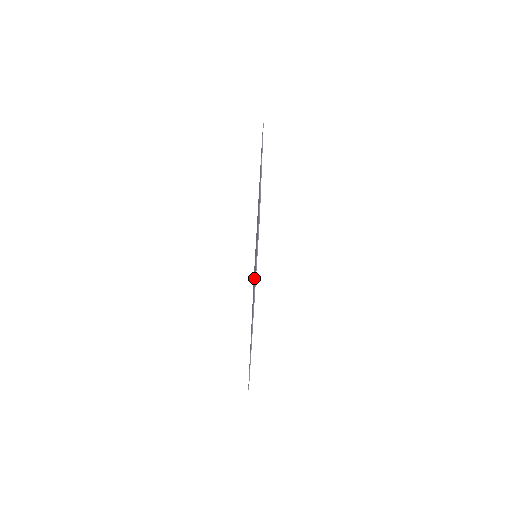
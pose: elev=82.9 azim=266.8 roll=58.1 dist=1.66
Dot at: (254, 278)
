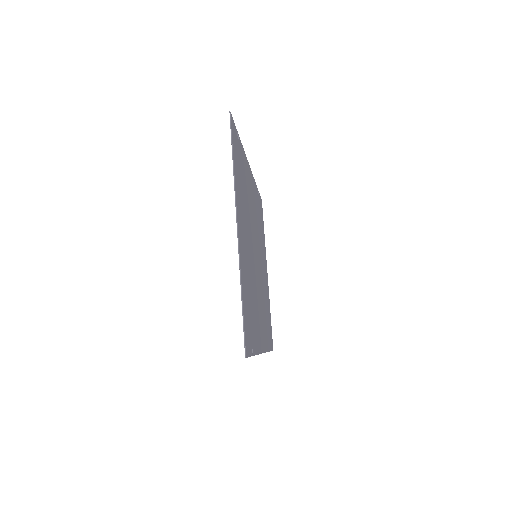
Dot at: occluded
